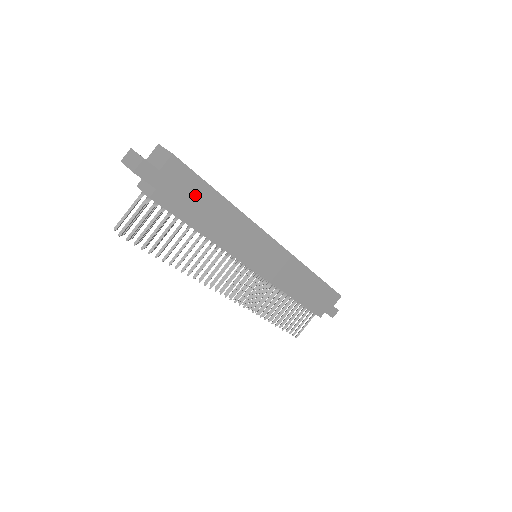
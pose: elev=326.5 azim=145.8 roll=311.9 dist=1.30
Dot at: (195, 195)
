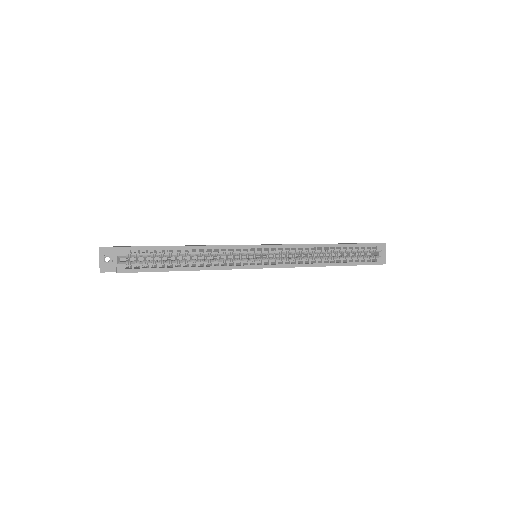
Dot at: occluded
